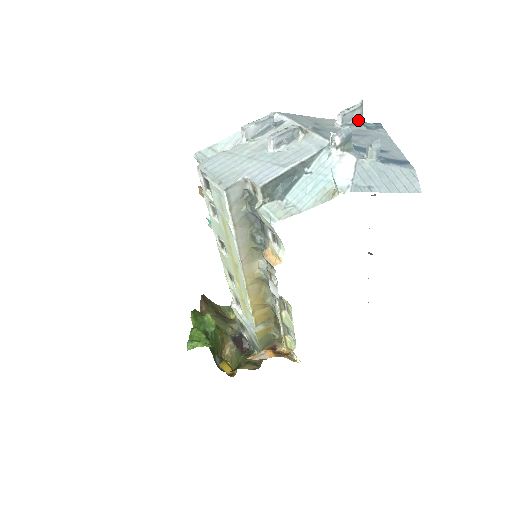
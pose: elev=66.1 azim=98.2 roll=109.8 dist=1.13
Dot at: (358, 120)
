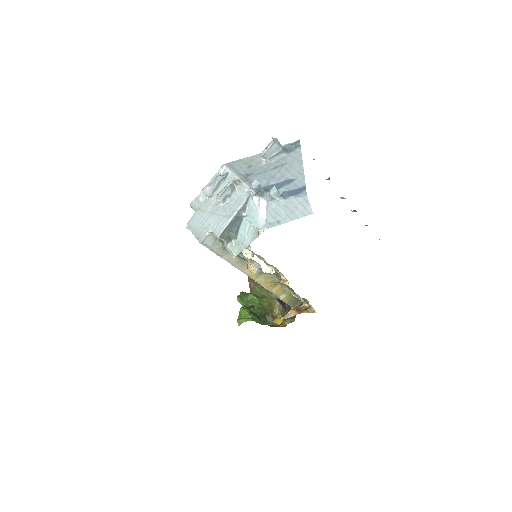
Dot at: (278, 150)
